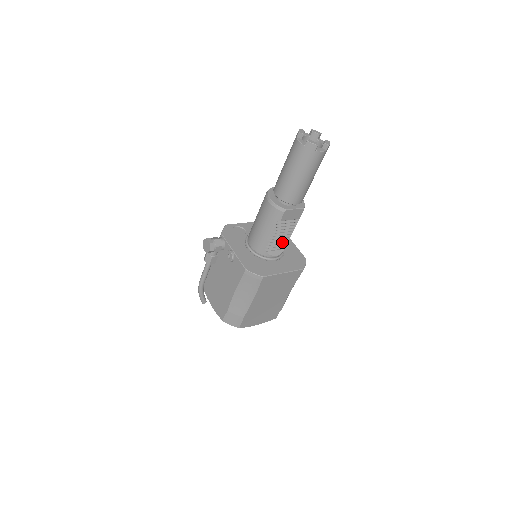
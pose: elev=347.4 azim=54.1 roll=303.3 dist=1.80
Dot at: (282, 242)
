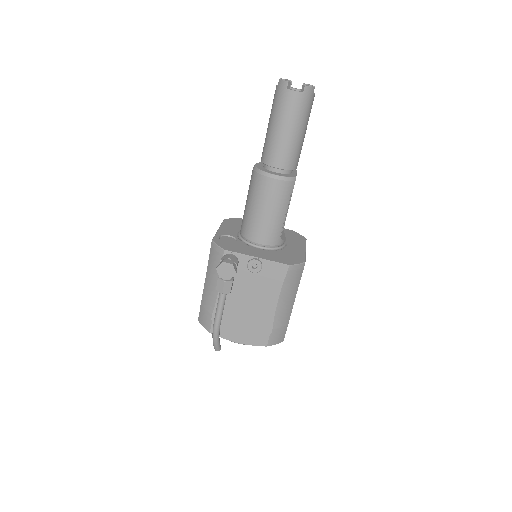
Dot at: occluded
